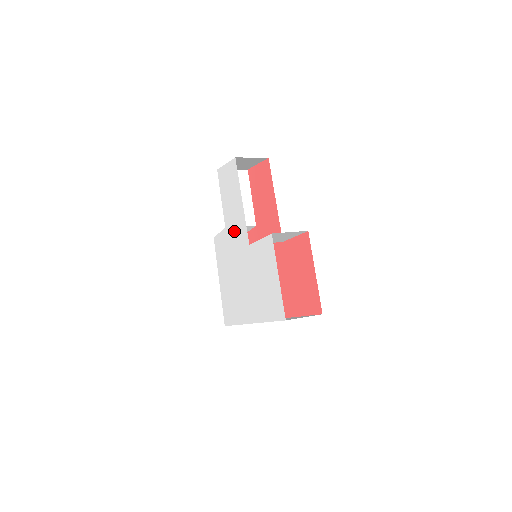
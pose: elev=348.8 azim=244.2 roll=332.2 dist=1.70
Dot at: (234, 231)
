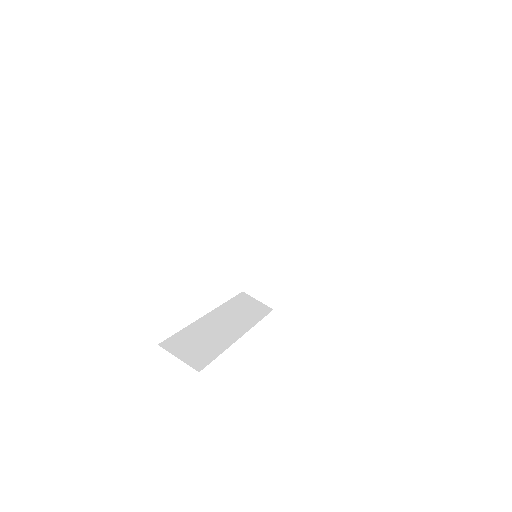
Dot at: occluded
